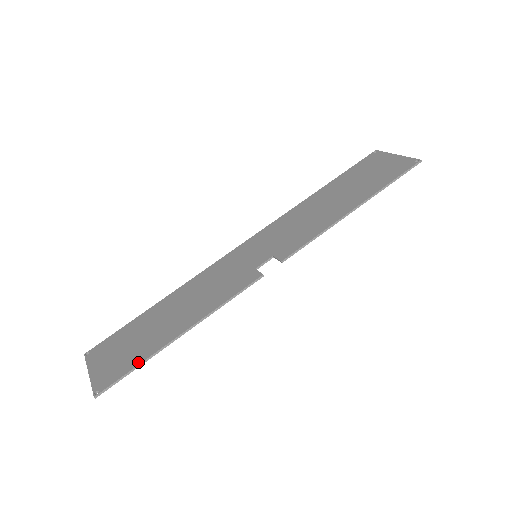
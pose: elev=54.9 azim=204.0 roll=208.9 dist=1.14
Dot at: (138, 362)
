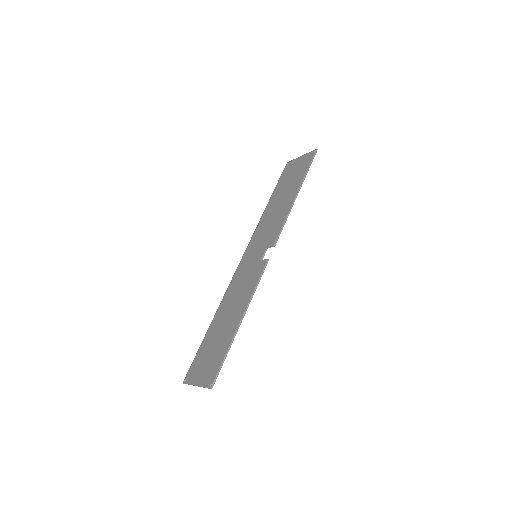
Dot at: (225, 352)
